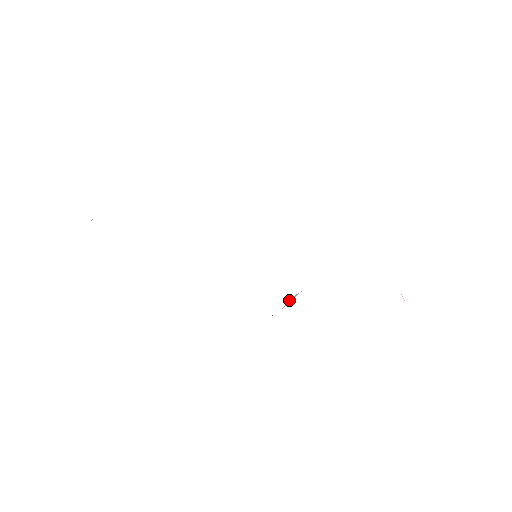
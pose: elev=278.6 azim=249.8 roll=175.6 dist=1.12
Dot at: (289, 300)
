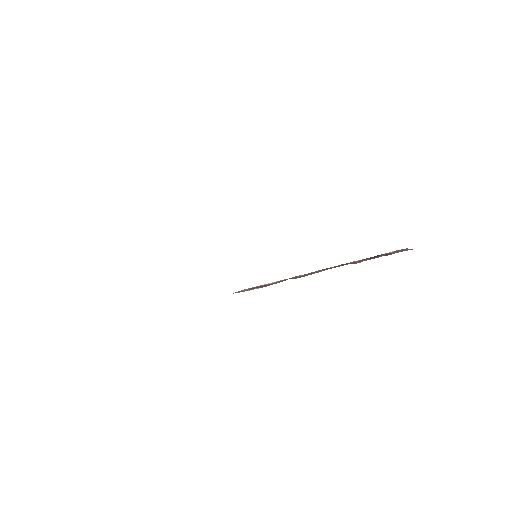
Dot at: (274, 283)
